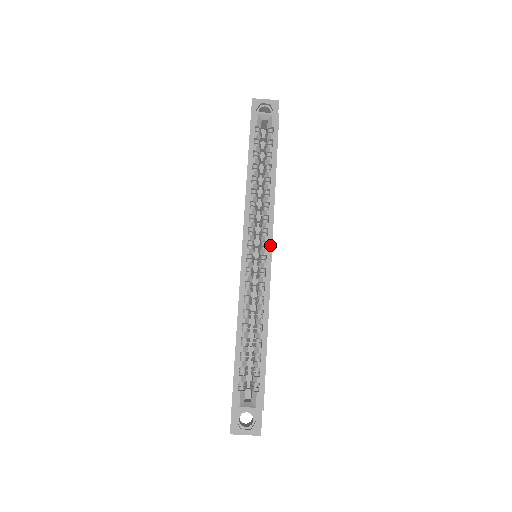
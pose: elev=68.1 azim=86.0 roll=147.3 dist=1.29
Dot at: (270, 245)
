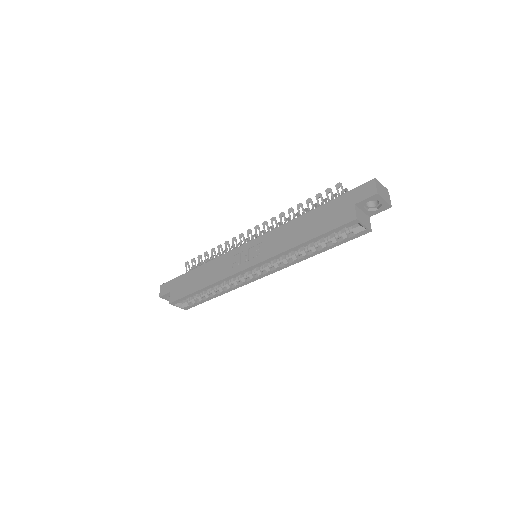
Dot at: (267, 274)
